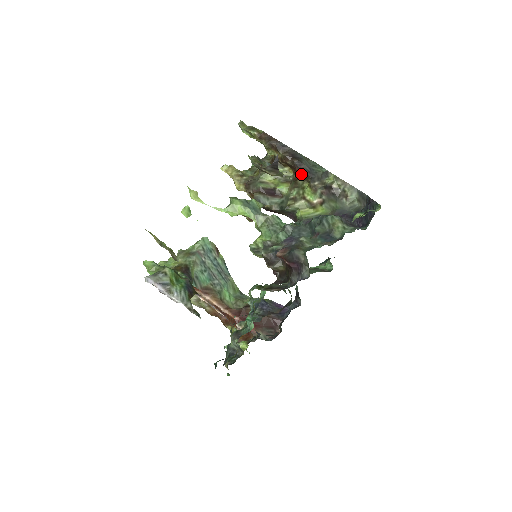
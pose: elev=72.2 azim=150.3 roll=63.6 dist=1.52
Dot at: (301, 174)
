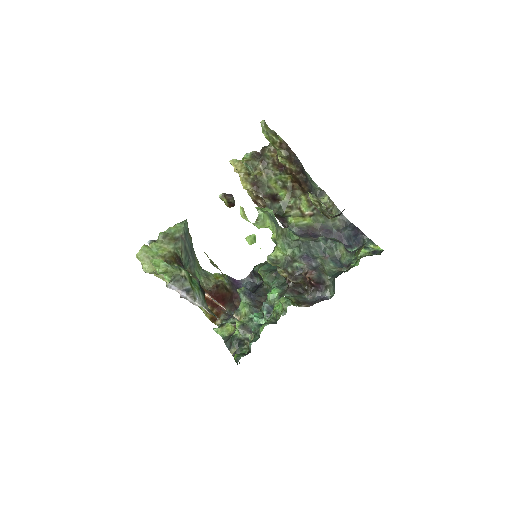
Dot at: (303, 188)
